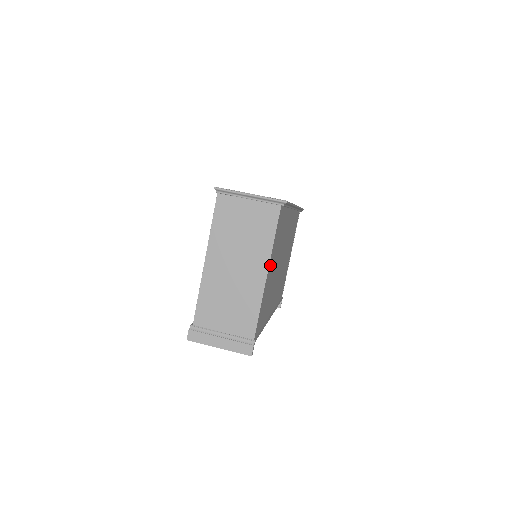
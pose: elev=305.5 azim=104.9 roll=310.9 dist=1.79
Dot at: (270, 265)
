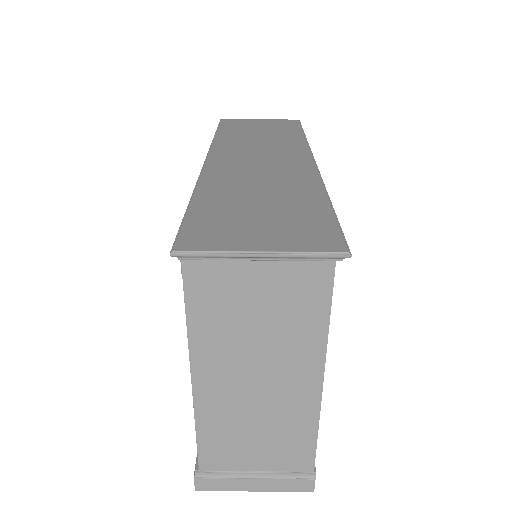
Dot at: occluded
